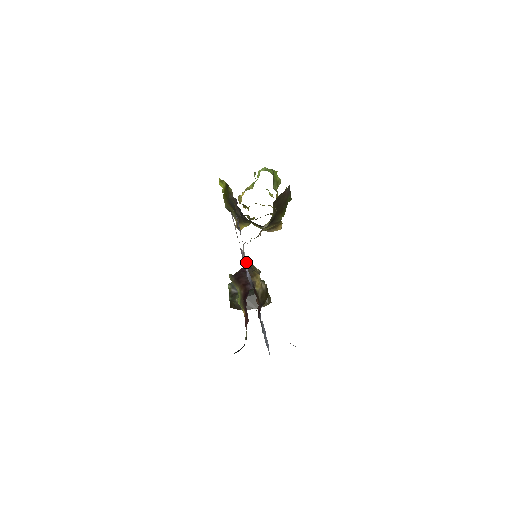
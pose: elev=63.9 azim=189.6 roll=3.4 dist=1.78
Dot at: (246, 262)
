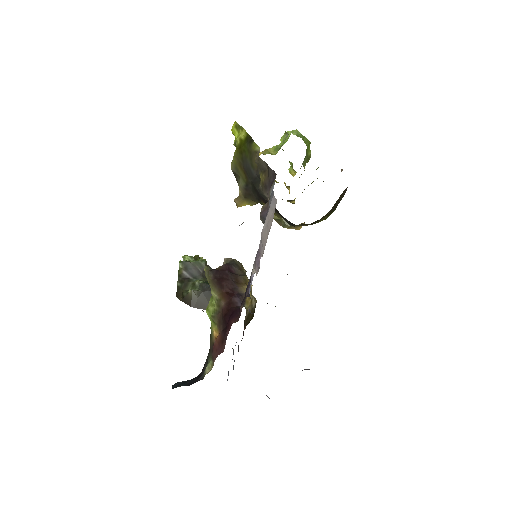
Dot at: occluded
